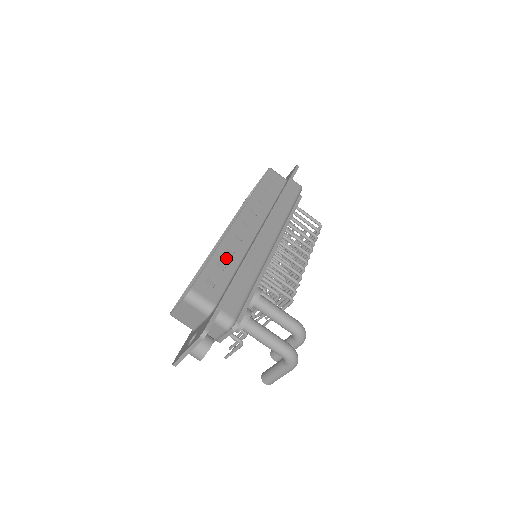
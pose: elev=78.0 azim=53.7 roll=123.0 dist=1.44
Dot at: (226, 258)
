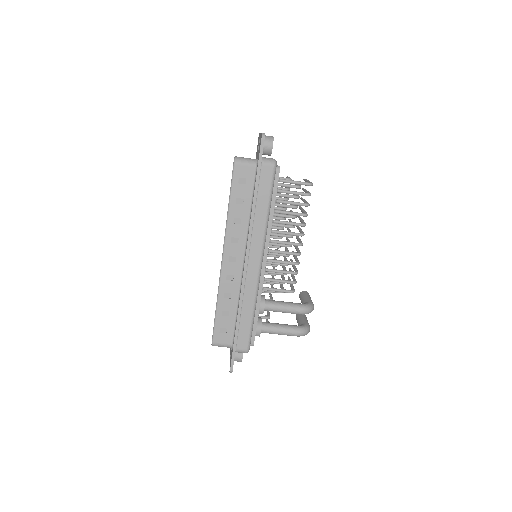
Dot at: (227, 304)
